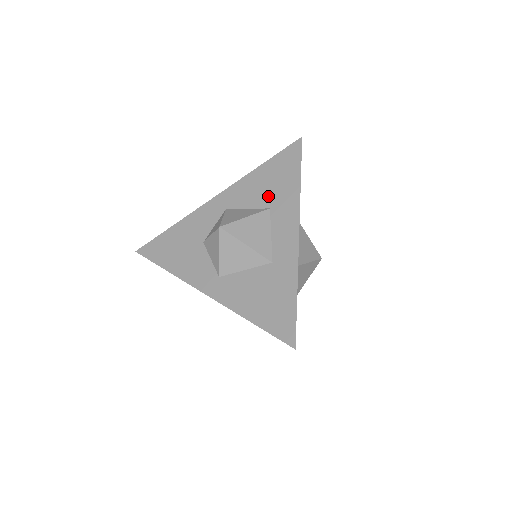
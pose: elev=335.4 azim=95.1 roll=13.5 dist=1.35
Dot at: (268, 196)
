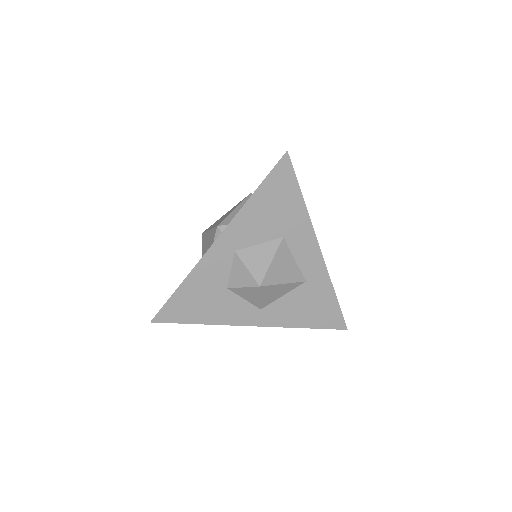
Dot at: (276, 226)
